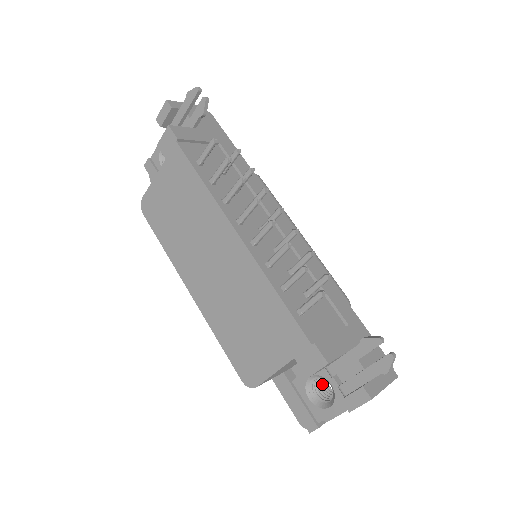
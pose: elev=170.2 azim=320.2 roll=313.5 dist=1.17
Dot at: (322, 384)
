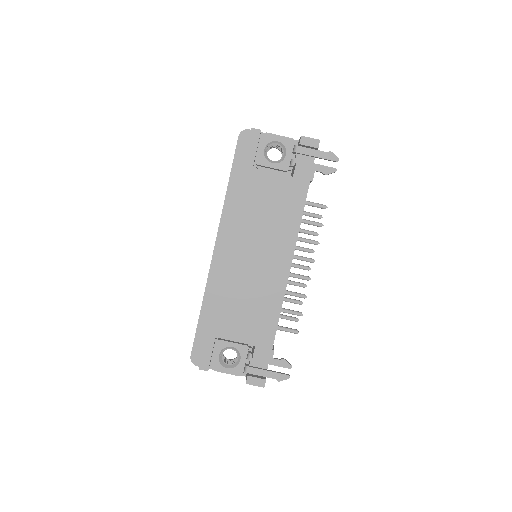
Dot at: occluded
